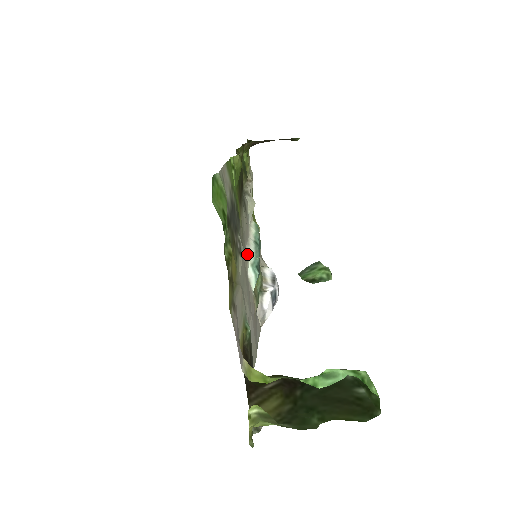
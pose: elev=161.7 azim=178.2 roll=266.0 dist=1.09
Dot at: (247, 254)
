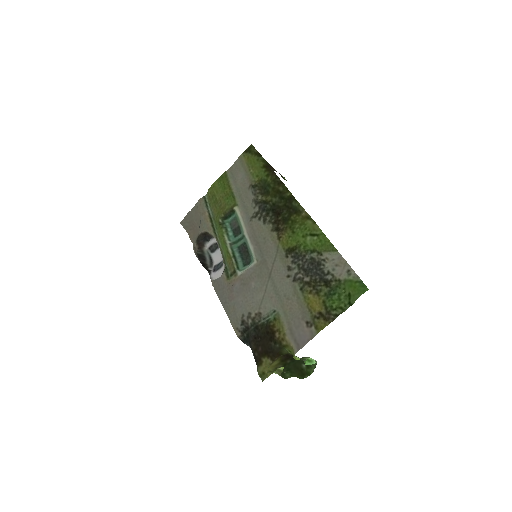
Dot at: (255, 254)
